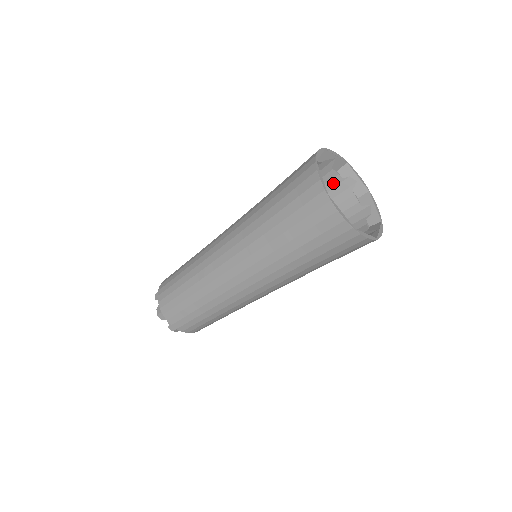
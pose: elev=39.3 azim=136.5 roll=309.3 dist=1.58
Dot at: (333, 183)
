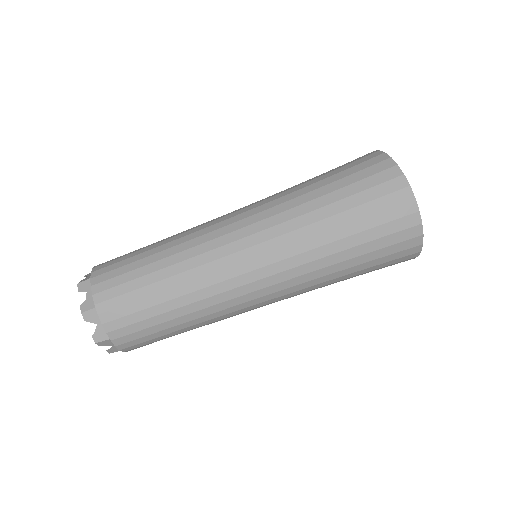
Dot at: occluded
